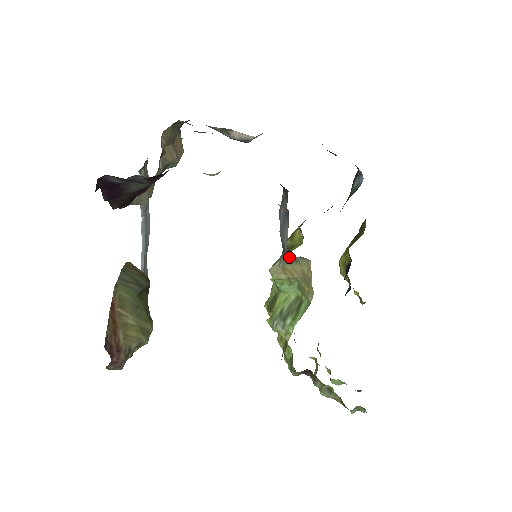
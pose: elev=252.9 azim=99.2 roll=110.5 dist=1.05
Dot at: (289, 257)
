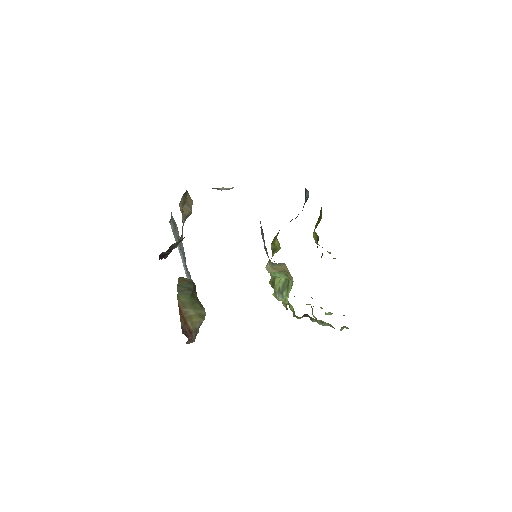
Dot at: (273, 263)
